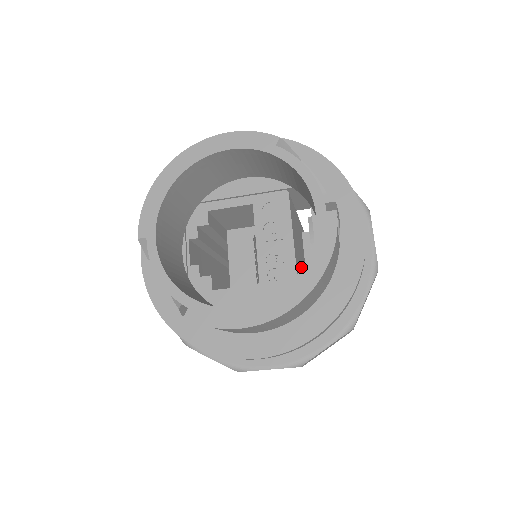
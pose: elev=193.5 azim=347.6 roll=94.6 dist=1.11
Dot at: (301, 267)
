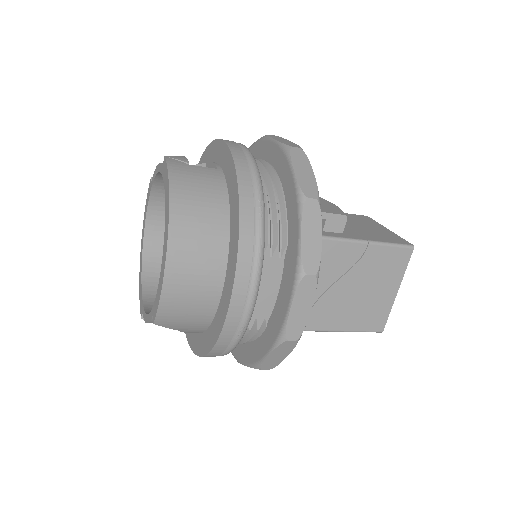
Dot at: occluded
